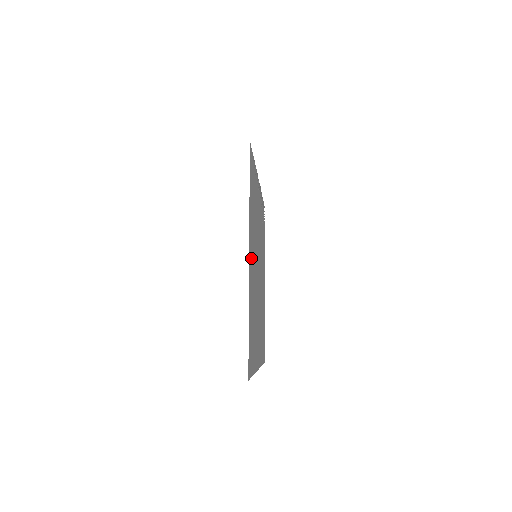
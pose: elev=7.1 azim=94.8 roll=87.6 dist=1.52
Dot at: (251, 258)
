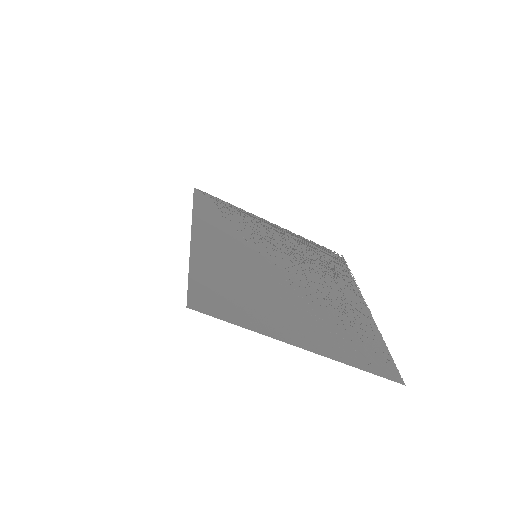
Dot at: (212, 243)
